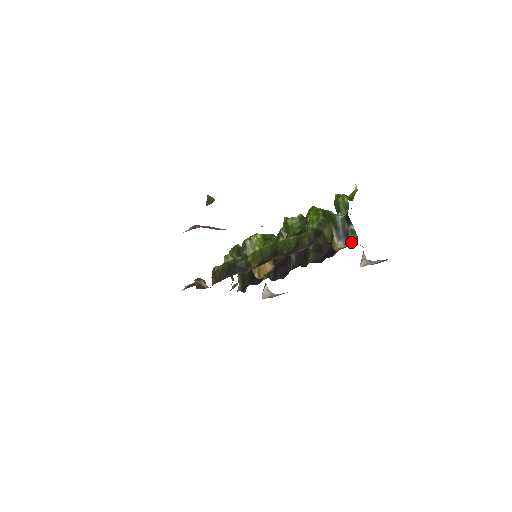
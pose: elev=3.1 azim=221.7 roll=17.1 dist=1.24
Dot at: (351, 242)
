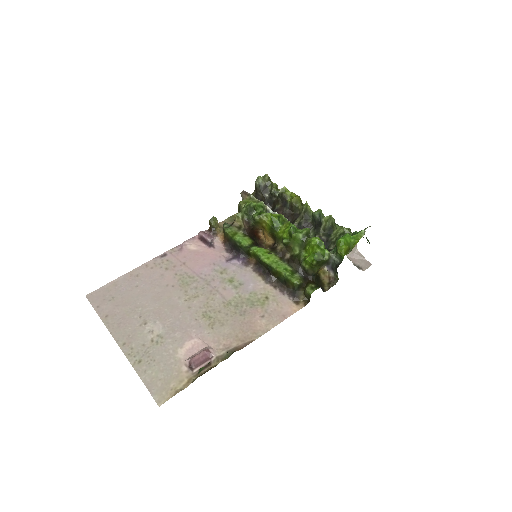
Dot at: (334, 275)
